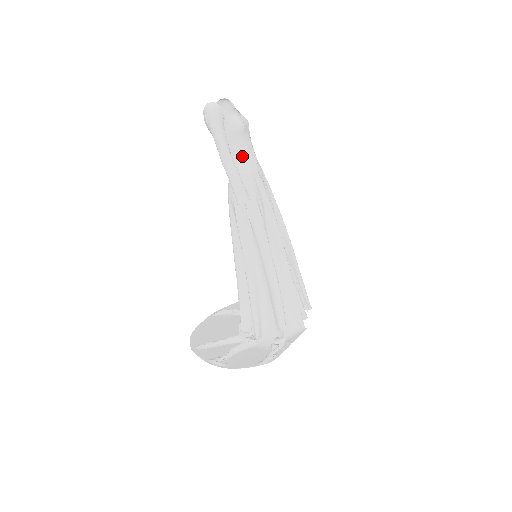
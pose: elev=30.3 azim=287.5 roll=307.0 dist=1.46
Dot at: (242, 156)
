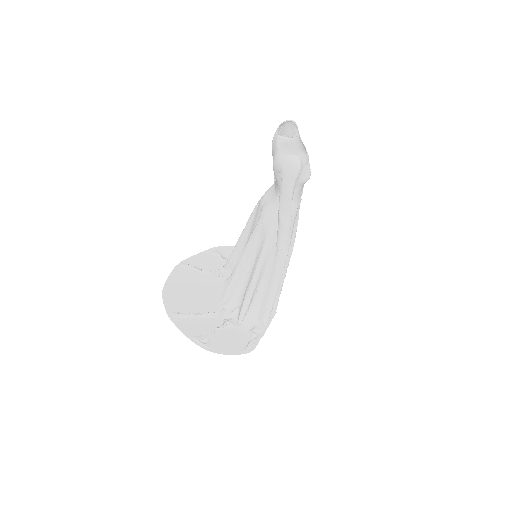
Dot at: (295, 199)
